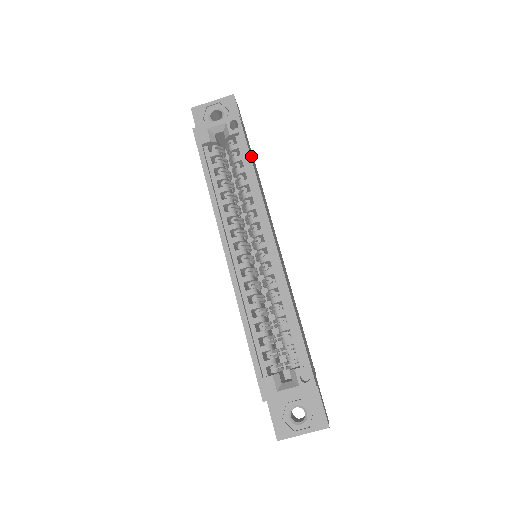
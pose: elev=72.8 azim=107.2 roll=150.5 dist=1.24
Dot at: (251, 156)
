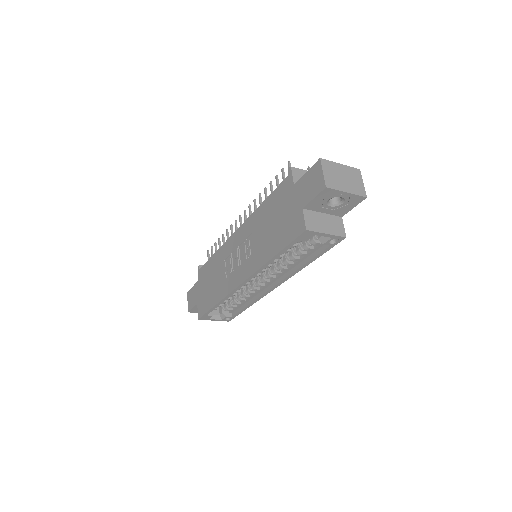
Dot at: occluded
